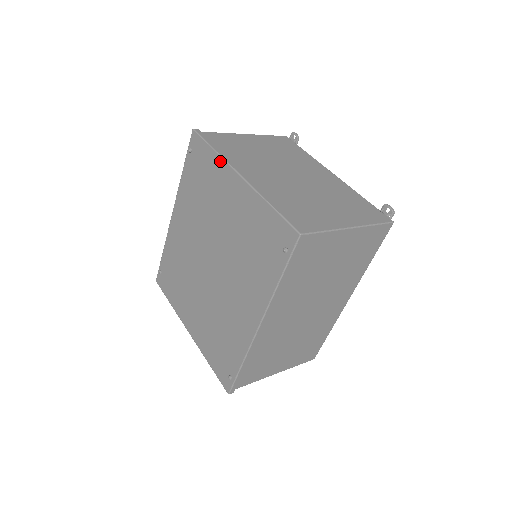
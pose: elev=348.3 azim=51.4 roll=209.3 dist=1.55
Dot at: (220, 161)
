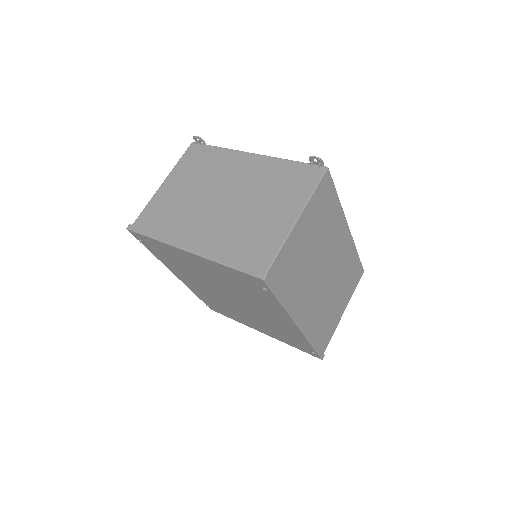
Dot at: (166, 245)
